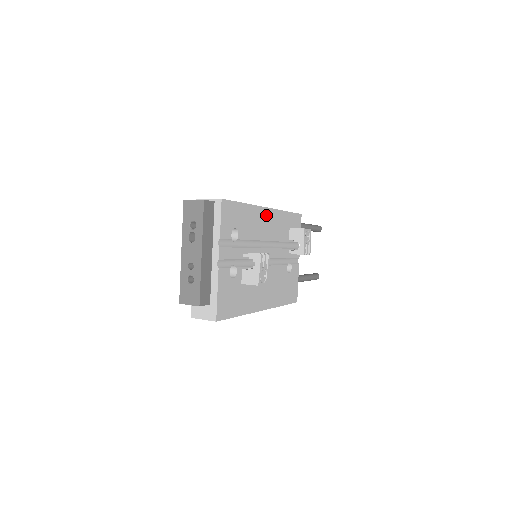
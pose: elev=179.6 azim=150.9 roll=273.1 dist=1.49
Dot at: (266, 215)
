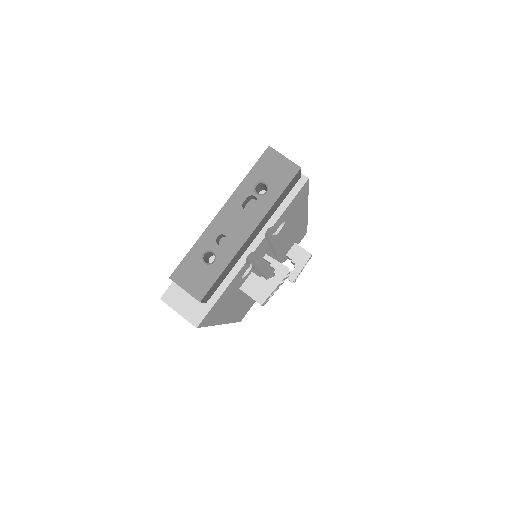
Dot at: (301, 219)
